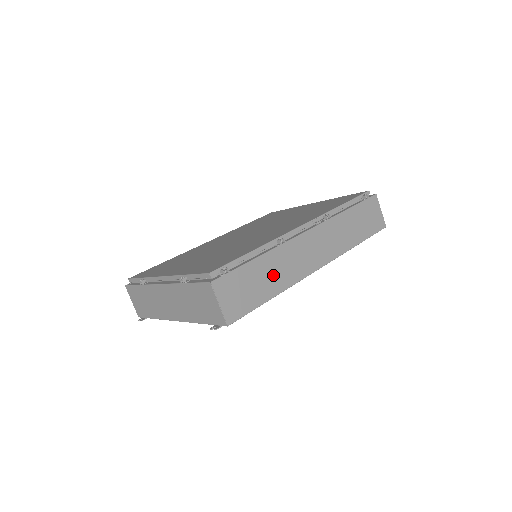
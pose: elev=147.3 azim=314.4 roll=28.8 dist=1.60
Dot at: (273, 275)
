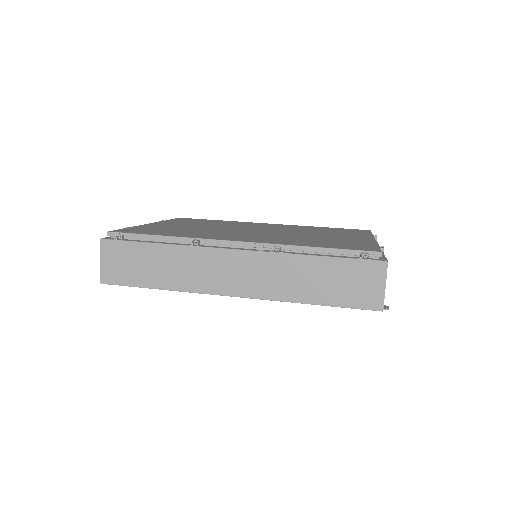
Dot at: (168, 269)
